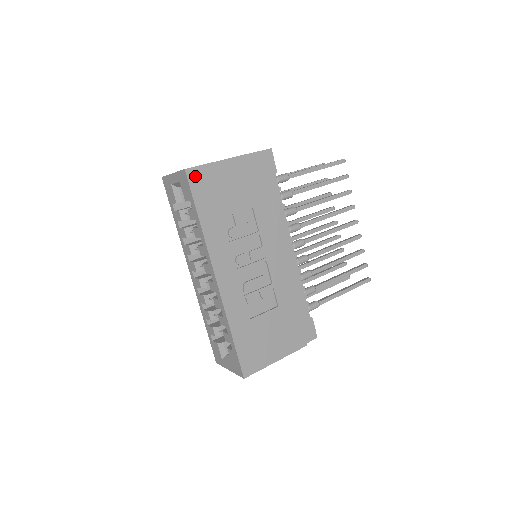
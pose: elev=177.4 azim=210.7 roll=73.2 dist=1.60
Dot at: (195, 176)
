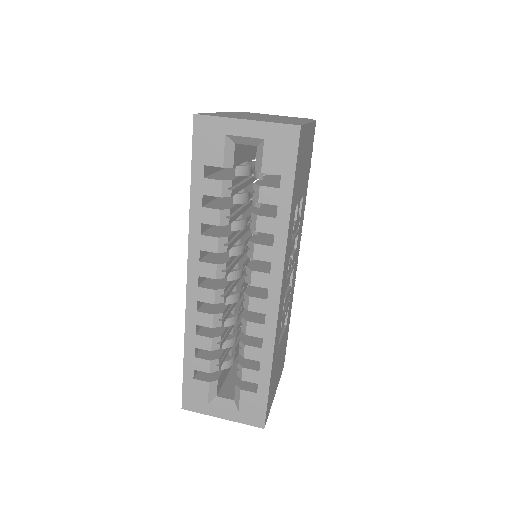
Dot at: (301, 139)
